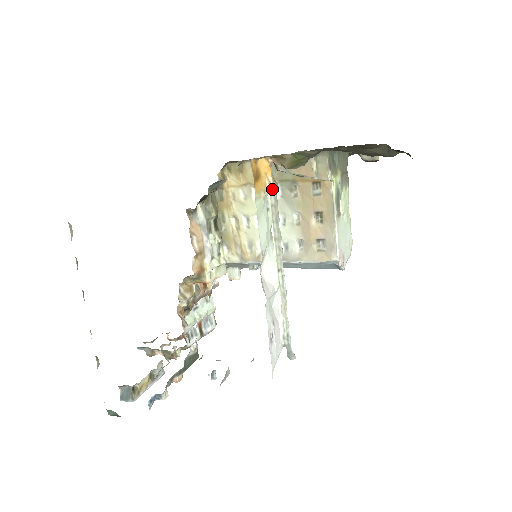
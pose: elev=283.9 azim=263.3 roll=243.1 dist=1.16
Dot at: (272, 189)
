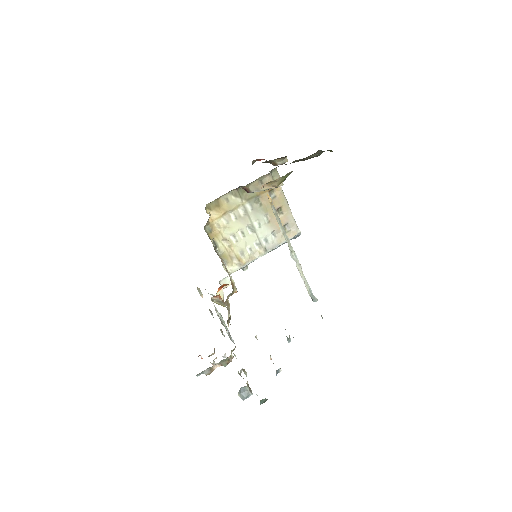
Dot at: (271, 204)
